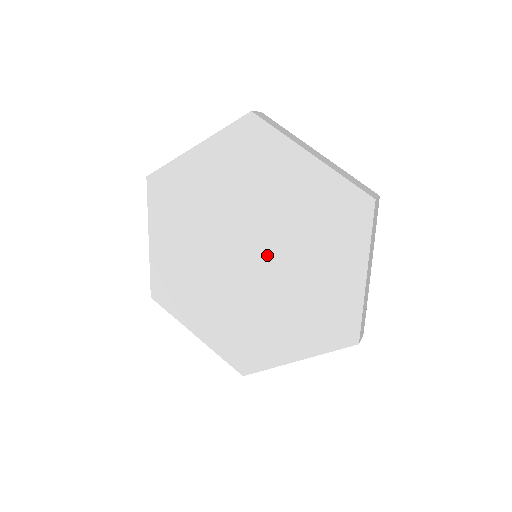
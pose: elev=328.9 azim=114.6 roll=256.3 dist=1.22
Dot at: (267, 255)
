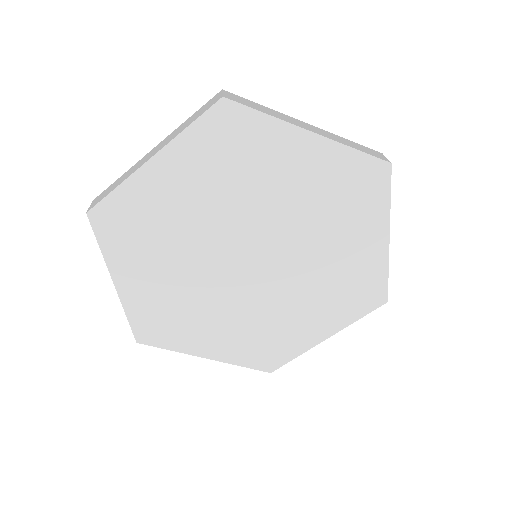
Dot at: (276, 254)
